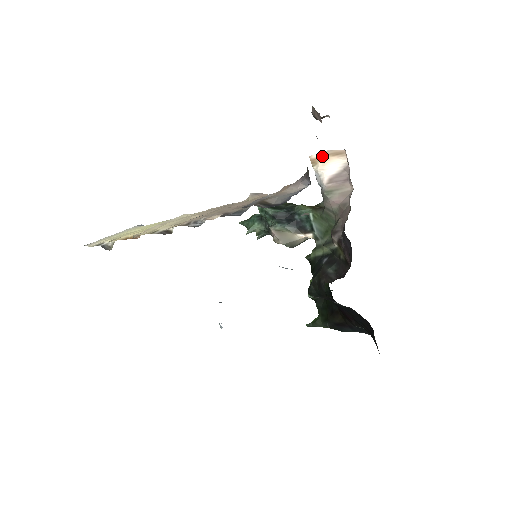
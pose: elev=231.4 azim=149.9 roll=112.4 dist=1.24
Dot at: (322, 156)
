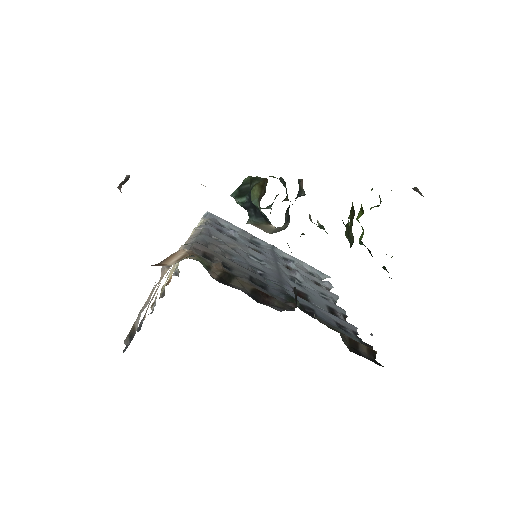
Dot at: occluded
